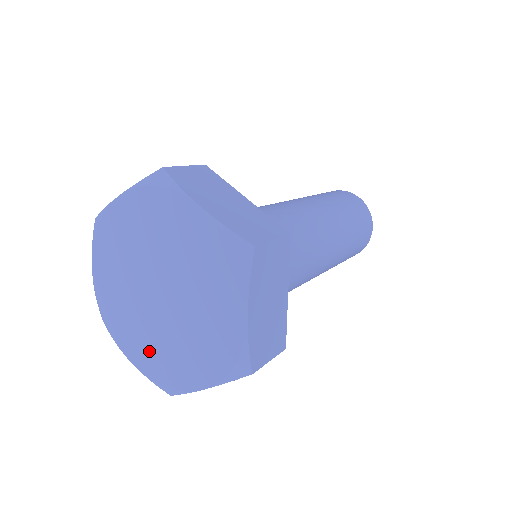
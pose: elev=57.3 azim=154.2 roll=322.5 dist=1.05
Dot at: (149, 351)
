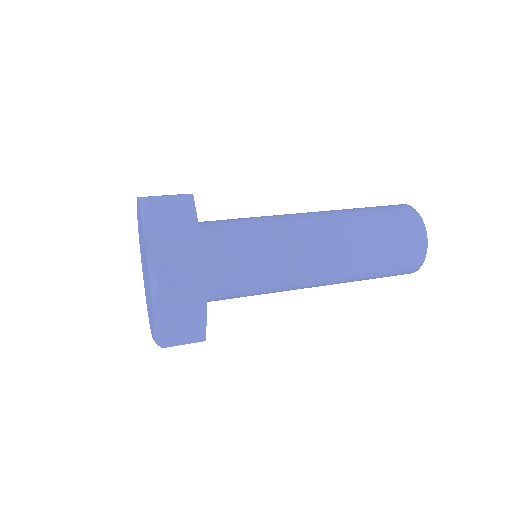
Dot at: (150, 318)
